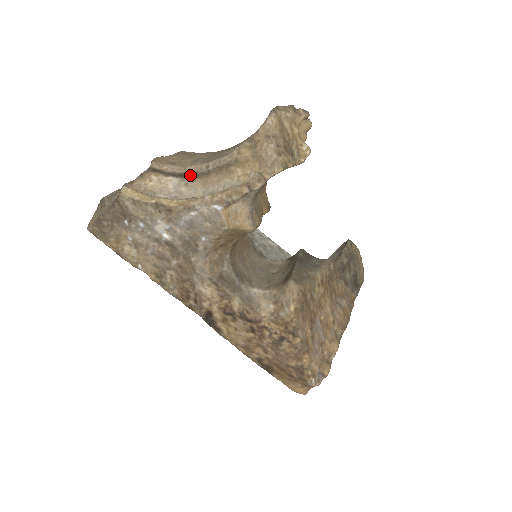
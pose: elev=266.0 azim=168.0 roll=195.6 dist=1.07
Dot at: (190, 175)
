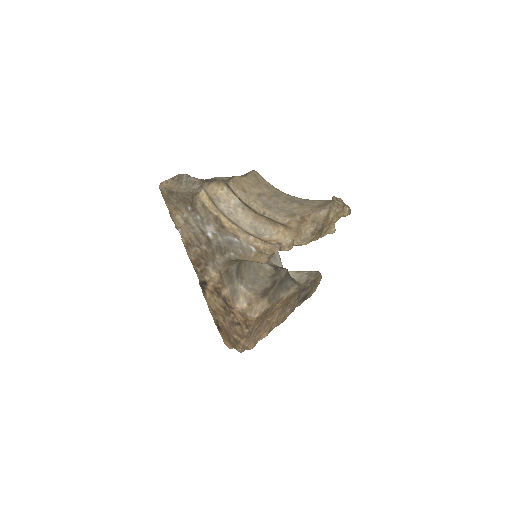
Dot at: (250, 208)
